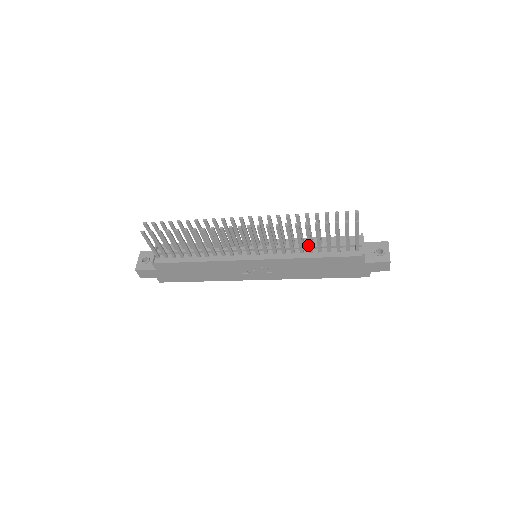
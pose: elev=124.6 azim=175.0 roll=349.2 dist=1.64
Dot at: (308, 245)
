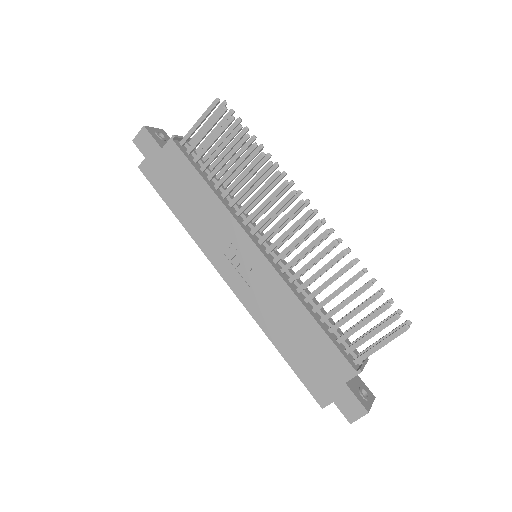
Dot at: (325, 299)
